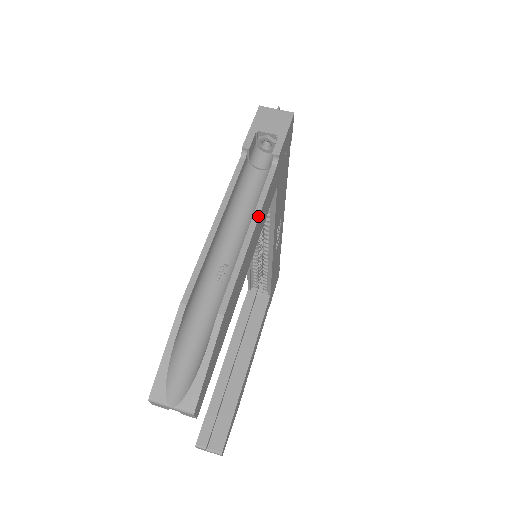
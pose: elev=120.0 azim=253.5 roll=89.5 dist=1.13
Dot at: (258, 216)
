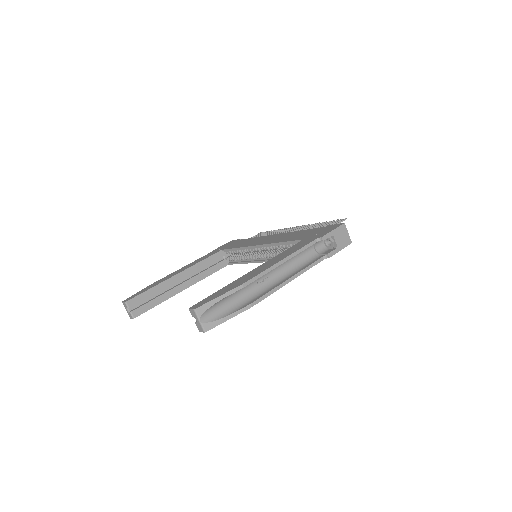
Dot at: occluded
